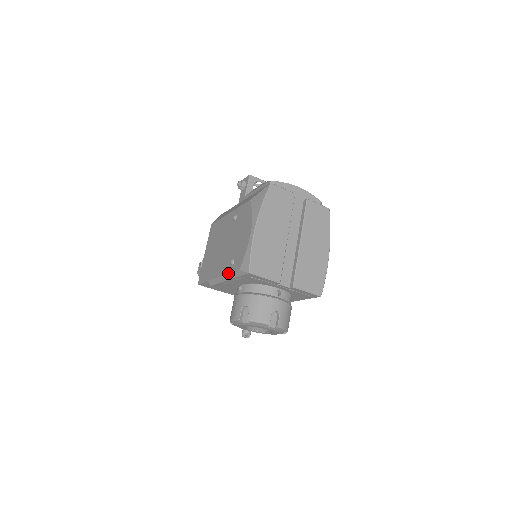
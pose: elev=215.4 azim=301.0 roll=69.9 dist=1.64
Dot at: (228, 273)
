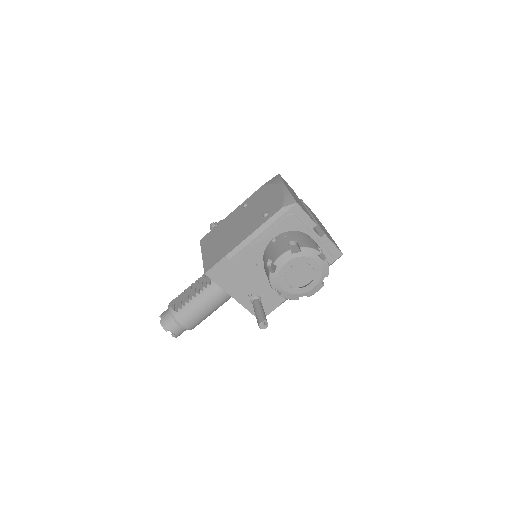
Dot at: (264, 222)
